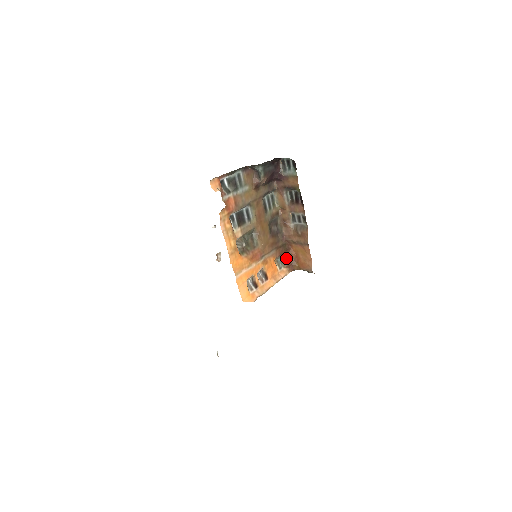
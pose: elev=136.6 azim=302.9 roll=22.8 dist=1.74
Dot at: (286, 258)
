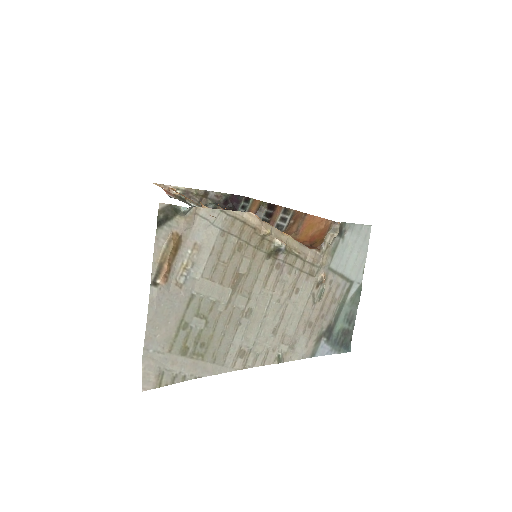
Dot at: occluded
